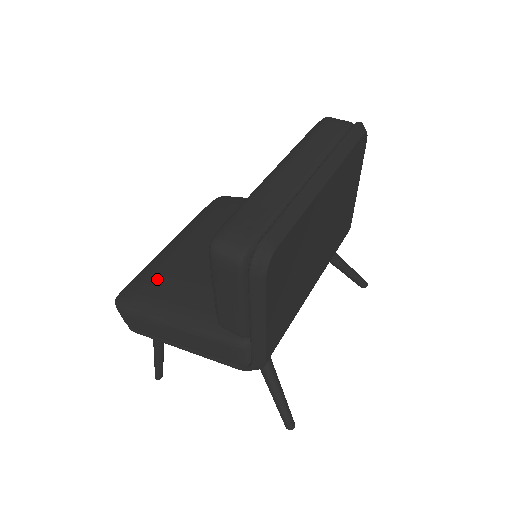
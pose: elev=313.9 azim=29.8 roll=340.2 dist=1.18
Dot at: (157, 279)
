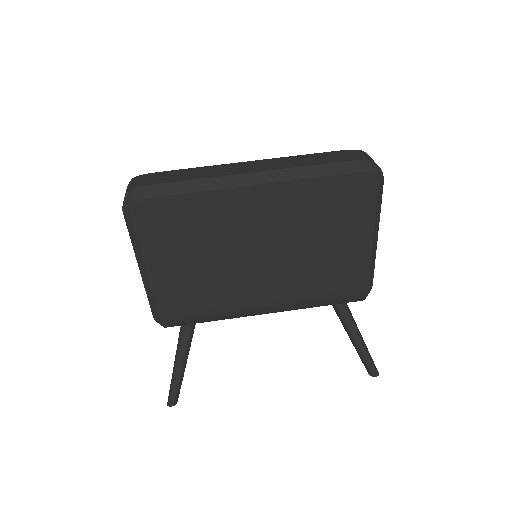
Dot at: occluded
